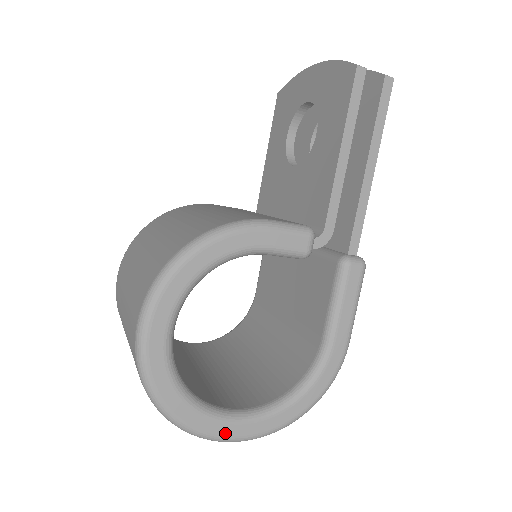
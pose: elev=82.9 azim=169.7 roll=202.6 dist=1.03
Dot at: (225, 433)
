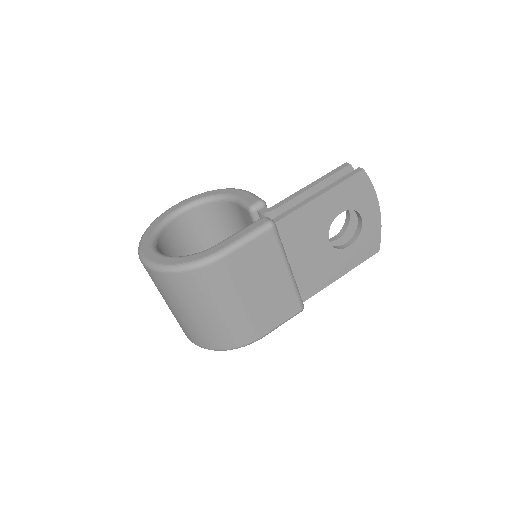
Dot at: (144, 250)
